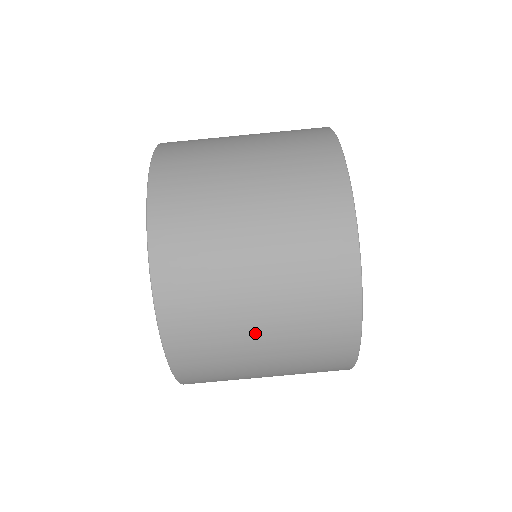
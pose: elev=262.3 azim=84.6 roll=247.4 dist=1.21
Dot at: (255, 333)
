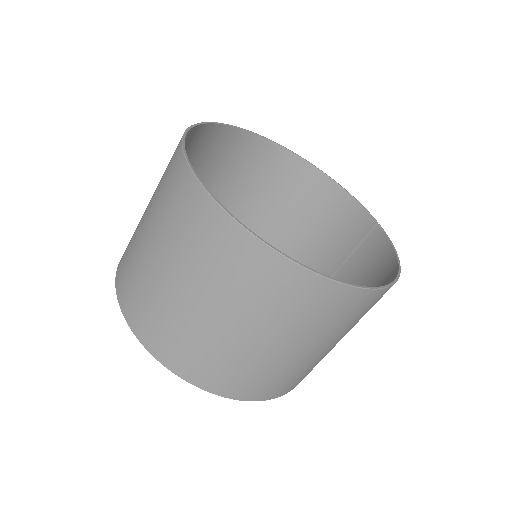
Dot at: (202, 313)
